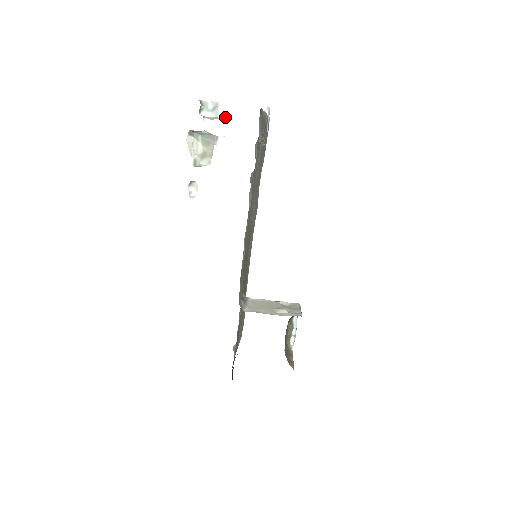
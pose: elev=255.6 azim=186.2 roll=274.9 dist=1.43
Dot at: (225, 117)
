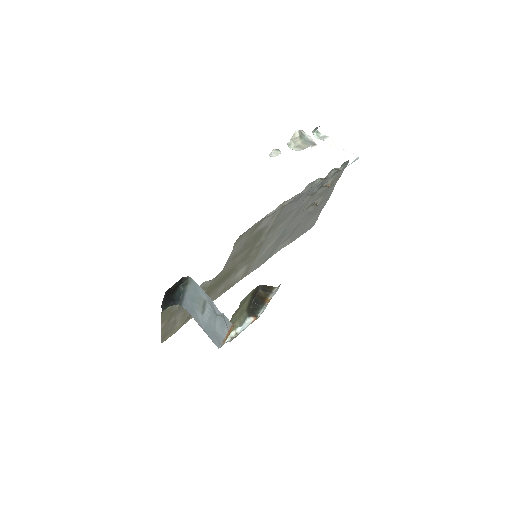
Dot at: (328, 142)
